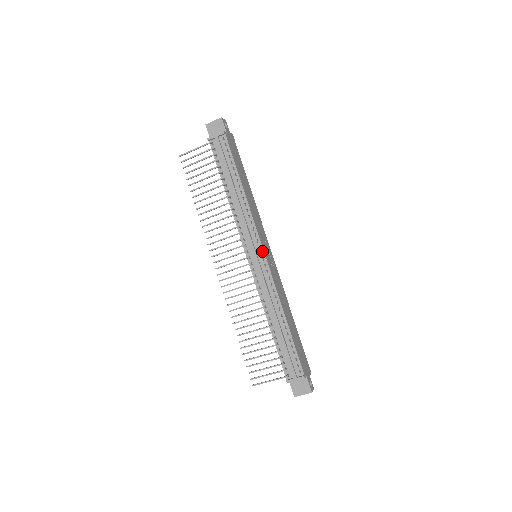
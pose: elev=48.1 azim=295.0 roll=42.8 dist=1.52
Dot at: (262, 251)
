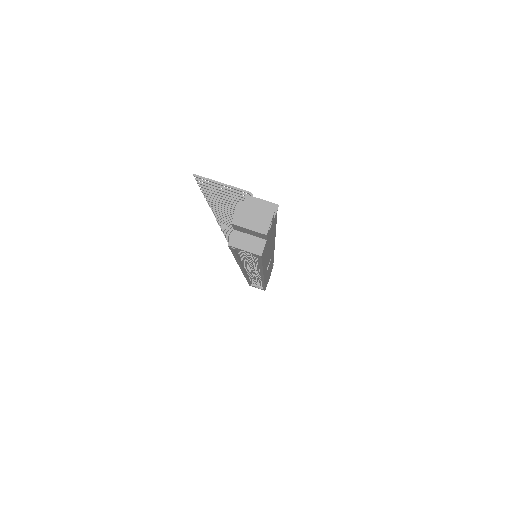
Dot at: occluded
